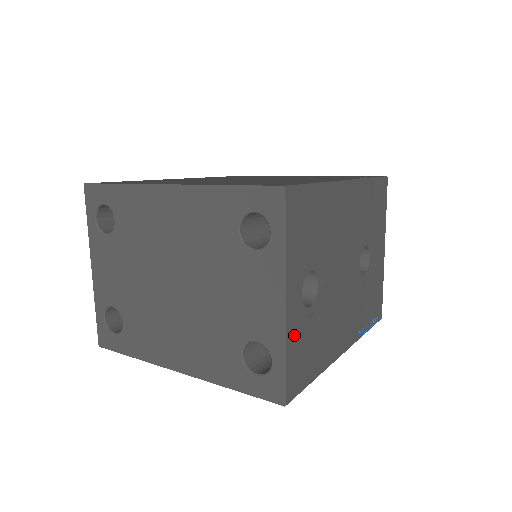
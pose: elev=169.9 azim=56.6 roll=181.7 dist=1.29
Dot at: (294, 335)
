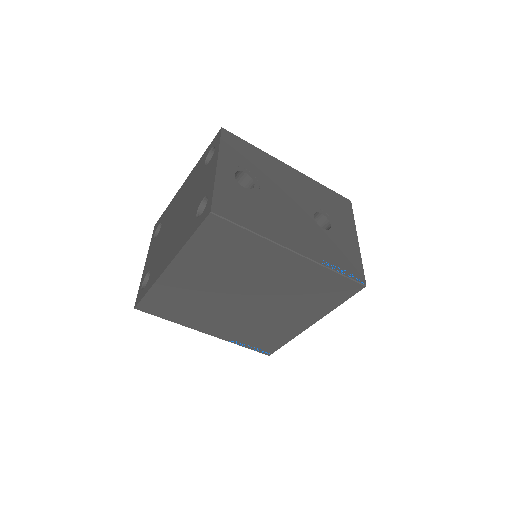
Dot at: (224, 186)
